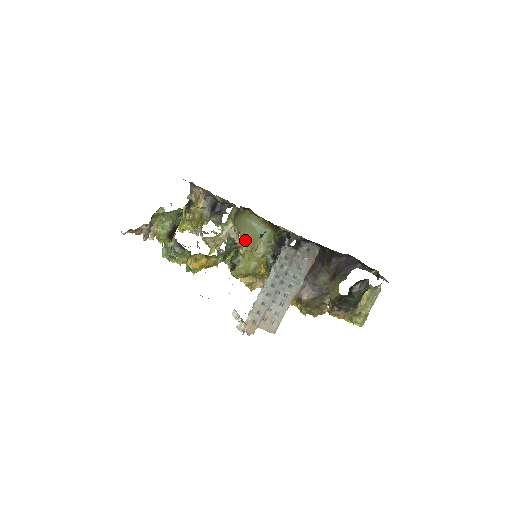
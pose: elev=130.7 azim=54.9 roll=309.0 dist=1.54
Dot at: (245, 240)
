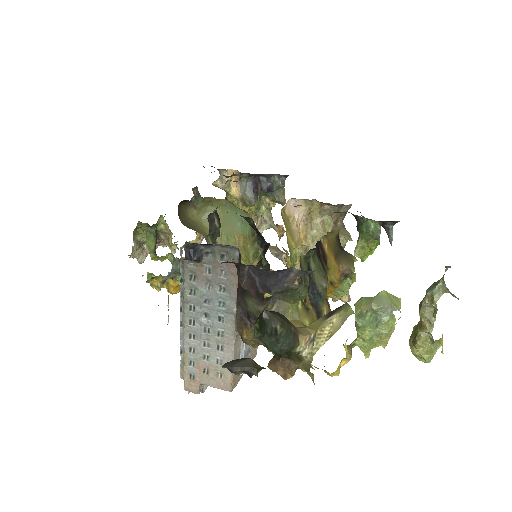
Dot at: (223, 240)
